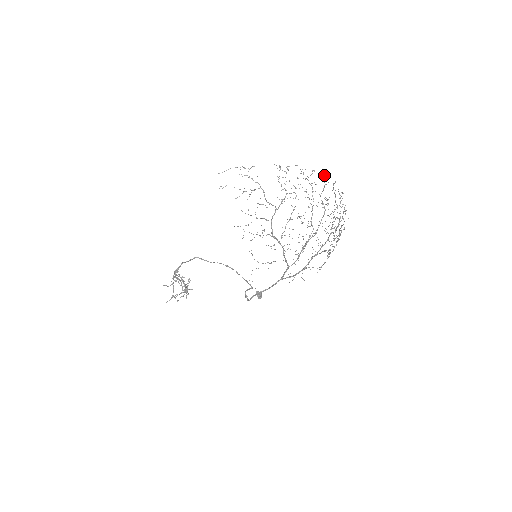
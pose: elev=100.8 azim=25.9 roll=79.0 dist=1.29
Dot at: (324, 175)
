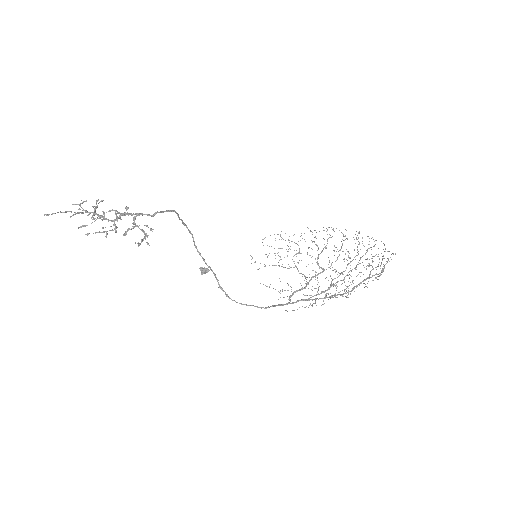
Dot at: occluded
